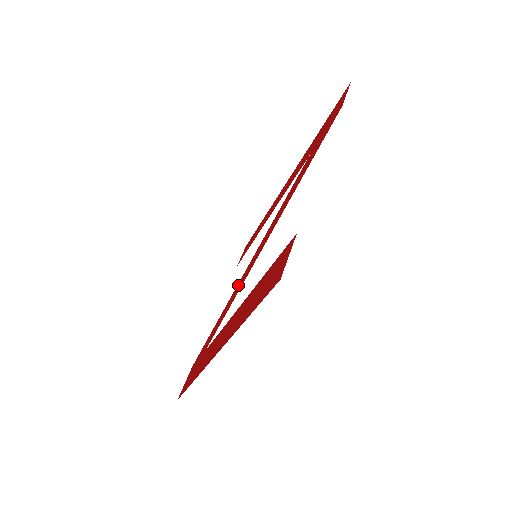
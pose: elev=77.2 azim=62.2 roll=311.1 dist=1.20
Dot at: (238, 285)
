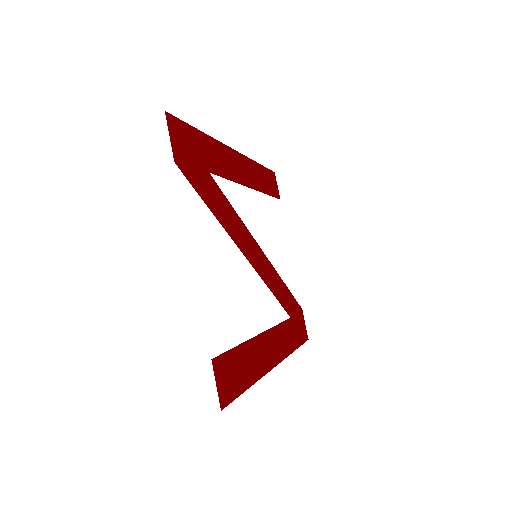
Dot at: (269, 269)
